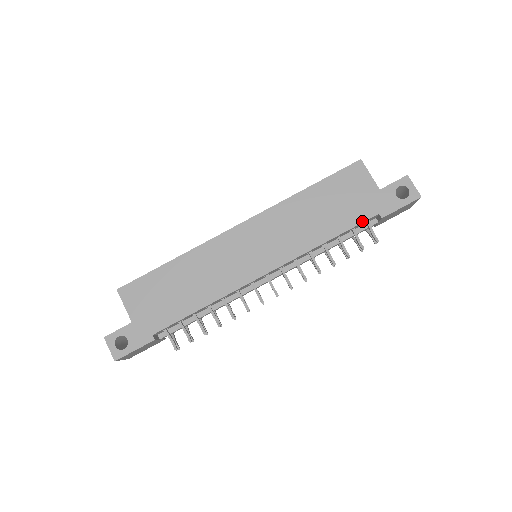
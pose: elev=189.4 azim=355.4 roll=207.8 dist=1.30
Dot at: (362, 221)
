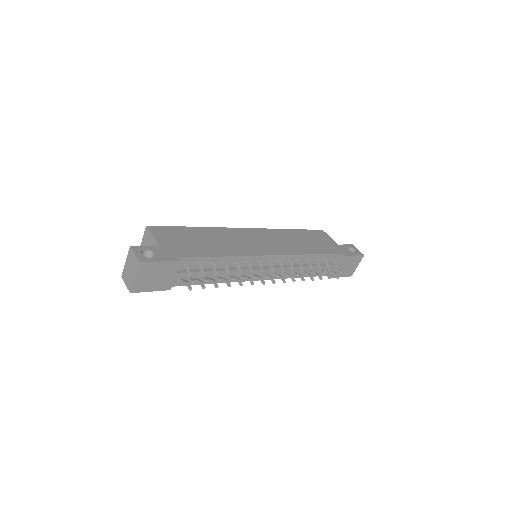
Dot at: (332, 253)
